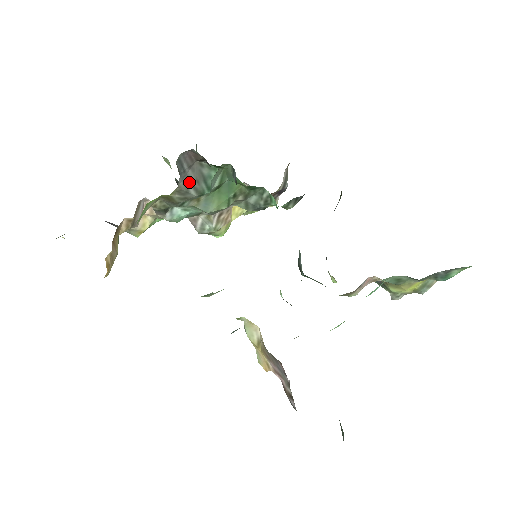
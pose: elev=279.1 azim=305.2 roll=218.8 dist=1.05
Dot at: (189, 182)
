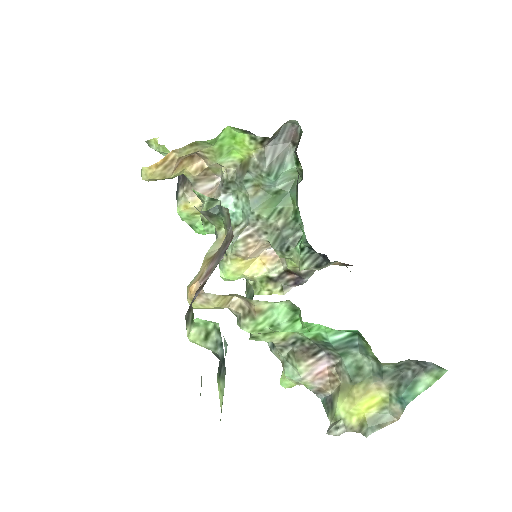
Dot at: (273, 152)
